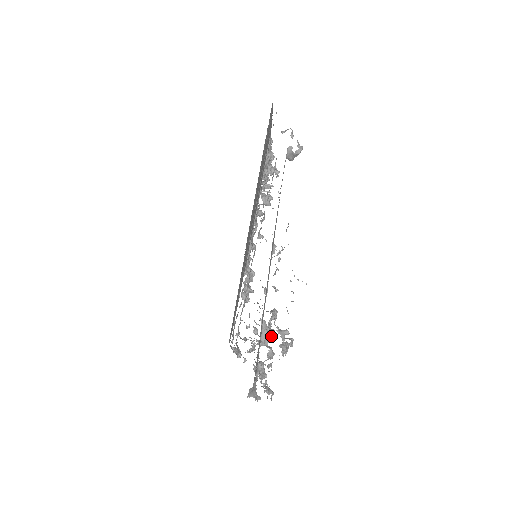
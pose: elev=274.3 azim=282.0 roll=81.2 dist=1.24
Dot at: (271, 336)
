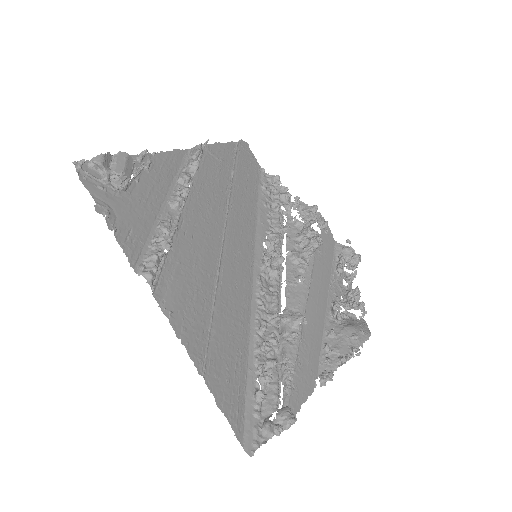
Dot at: (320, 240)
